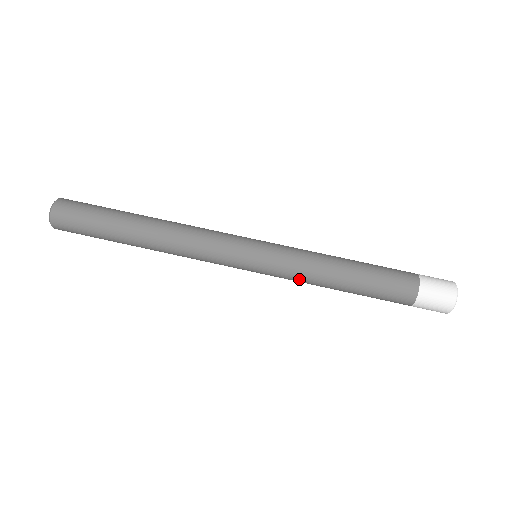
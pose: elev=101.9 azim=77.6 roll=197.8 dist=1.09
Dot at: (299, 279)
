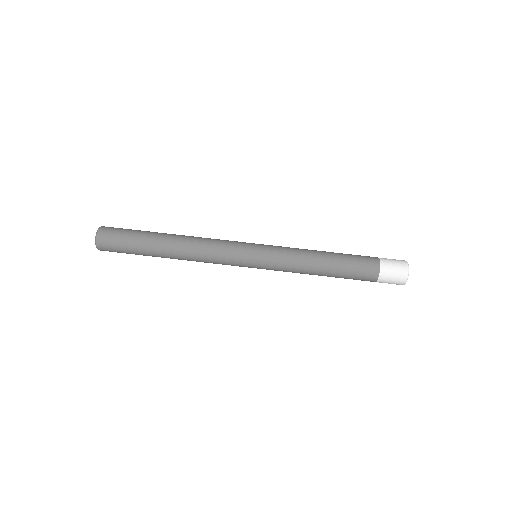
Dot at: (292, 260)
